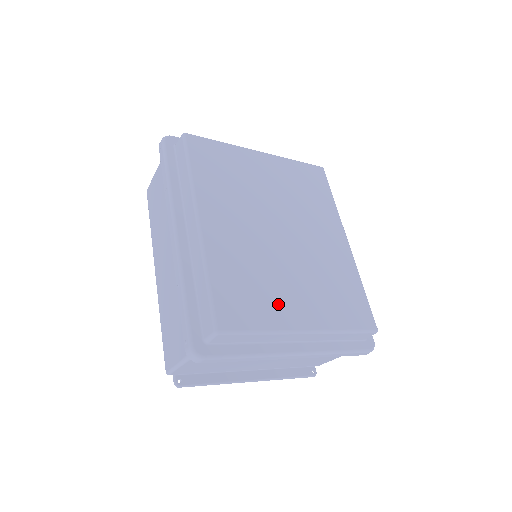
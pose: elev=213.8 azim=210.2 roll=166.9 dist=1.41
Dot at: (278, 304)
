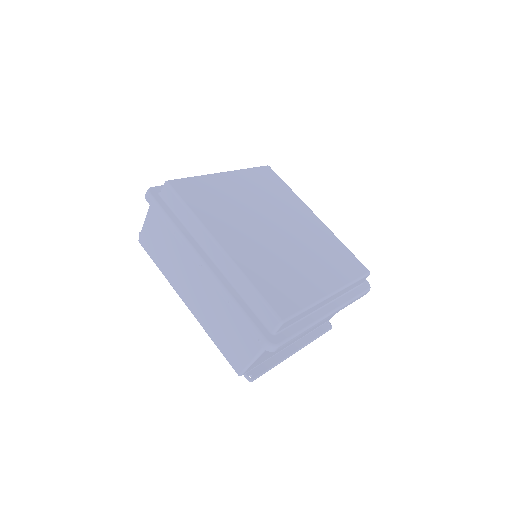
Dot at: (304, 283)
